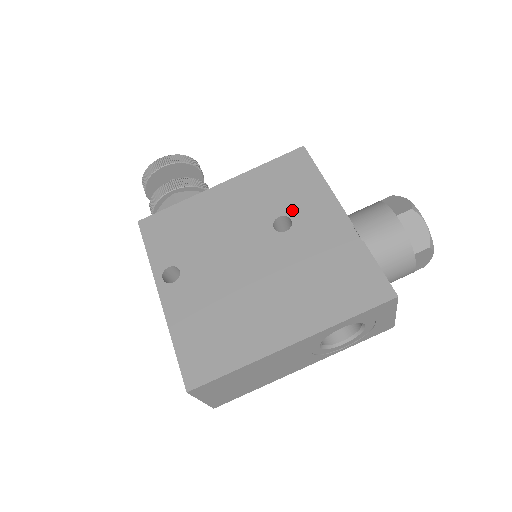
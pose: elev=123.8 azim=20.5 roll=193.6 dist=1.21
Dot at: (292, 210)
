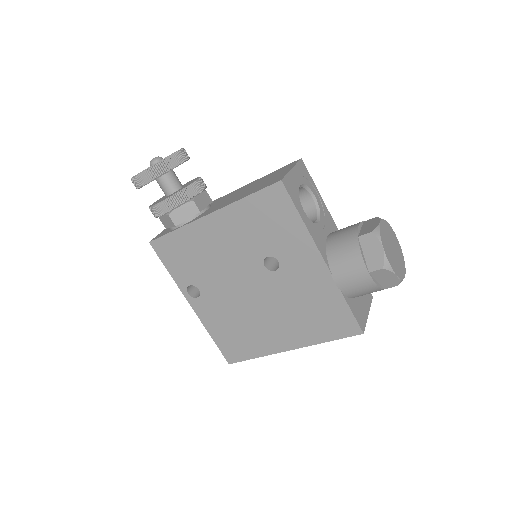
Dot at: (278, 252)
